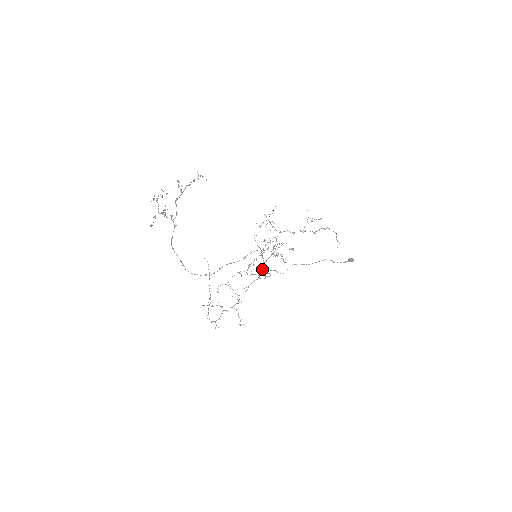
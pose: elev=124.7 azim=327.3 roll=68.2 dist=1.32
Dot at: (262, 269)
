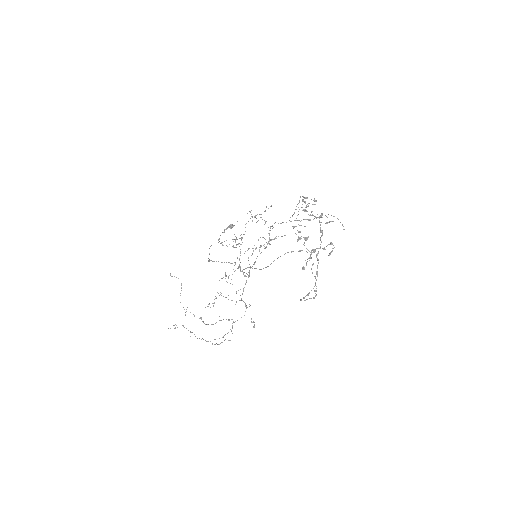
Dot at: (250, 266)
